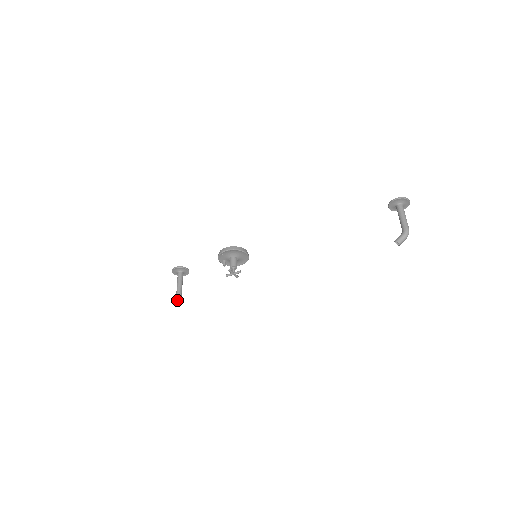
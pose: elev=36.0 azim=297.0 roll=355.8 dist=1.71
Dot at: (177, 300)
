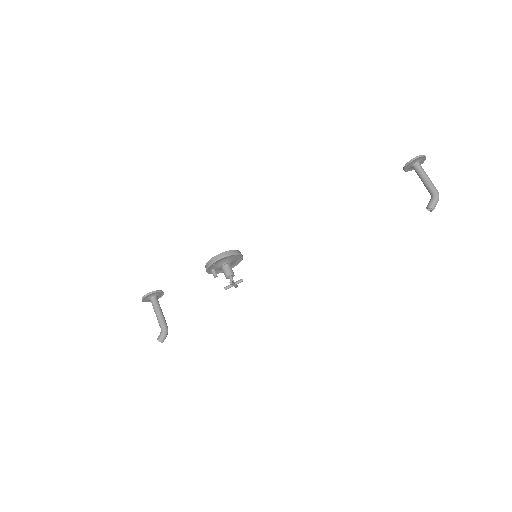
Dot at: (165, 336)
